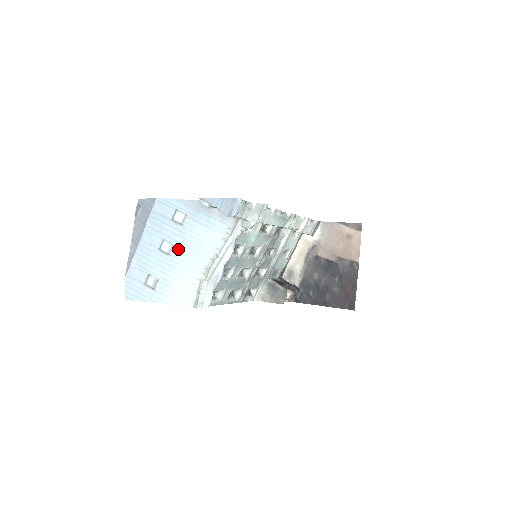
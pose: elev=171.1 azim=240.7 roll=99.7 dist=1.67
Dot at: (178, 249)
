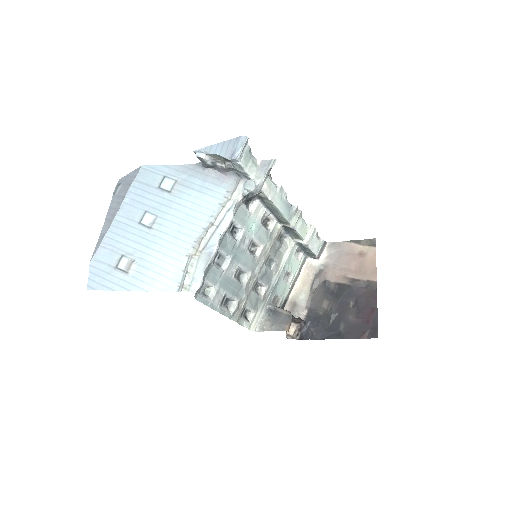
Dot at: (163, 221)
